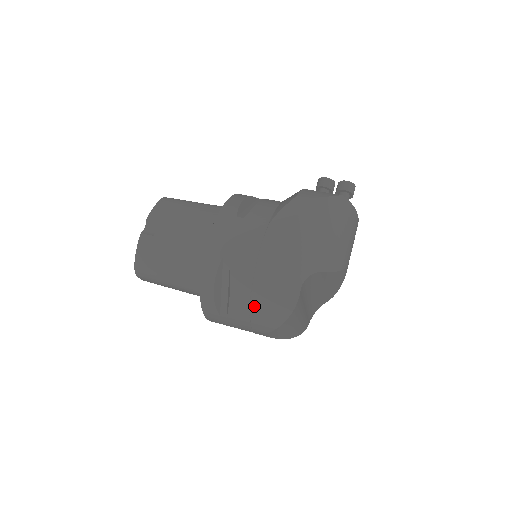
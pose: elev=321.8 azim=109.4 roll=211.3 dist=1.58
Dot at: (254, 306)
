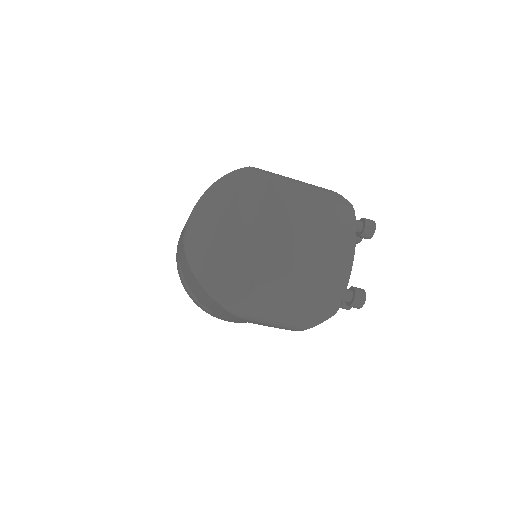
Dot at: occluded
